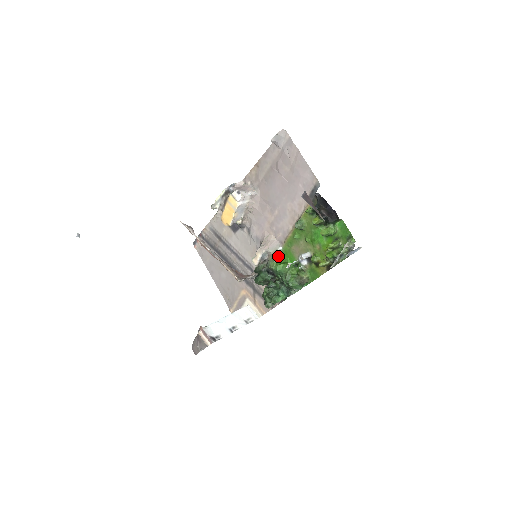
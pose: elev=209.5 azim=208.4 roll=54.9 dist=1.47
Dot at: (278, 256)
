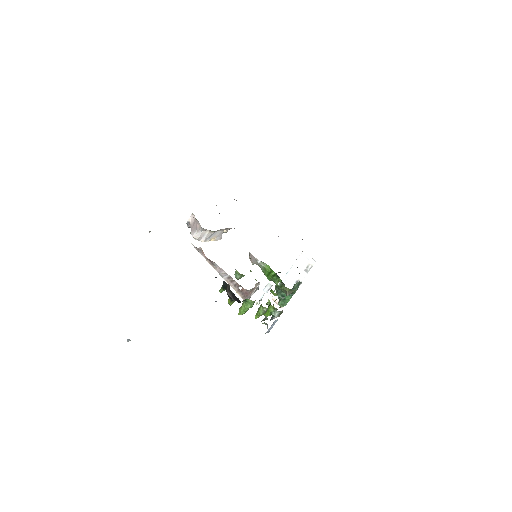
Dot at: (263, 267)
